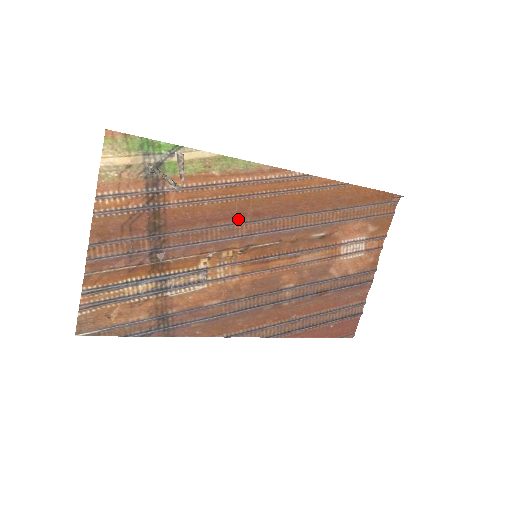
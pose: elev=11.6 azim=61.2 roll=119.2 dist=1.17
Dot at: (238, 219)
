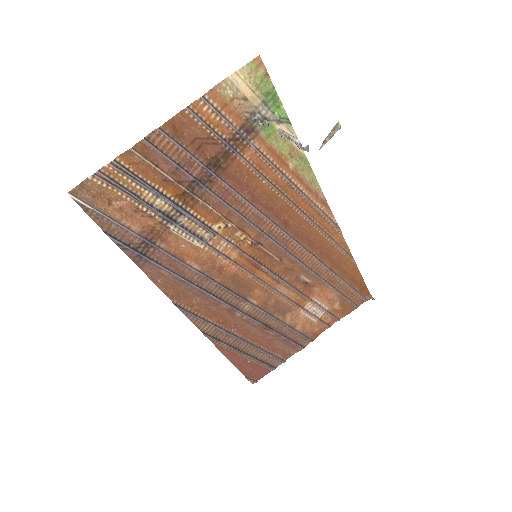
Dot at: (272, 215)
